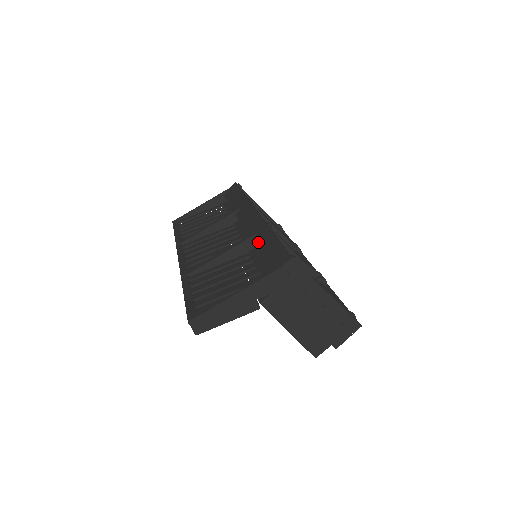
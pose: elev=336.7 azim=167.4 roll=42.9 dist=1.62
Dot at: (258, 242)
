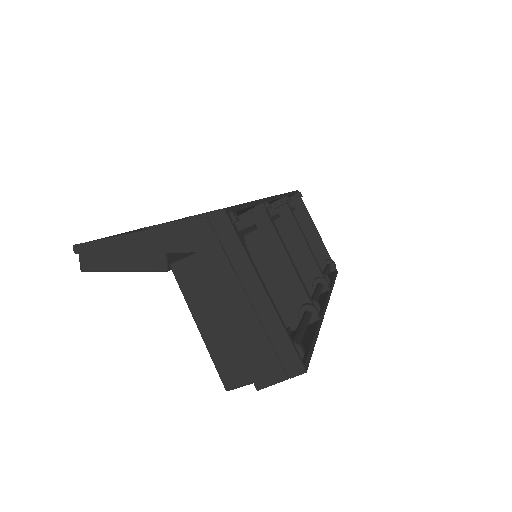
Dot at: occluded
